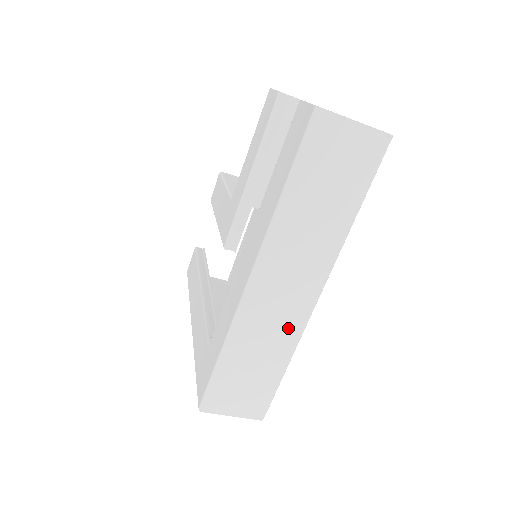
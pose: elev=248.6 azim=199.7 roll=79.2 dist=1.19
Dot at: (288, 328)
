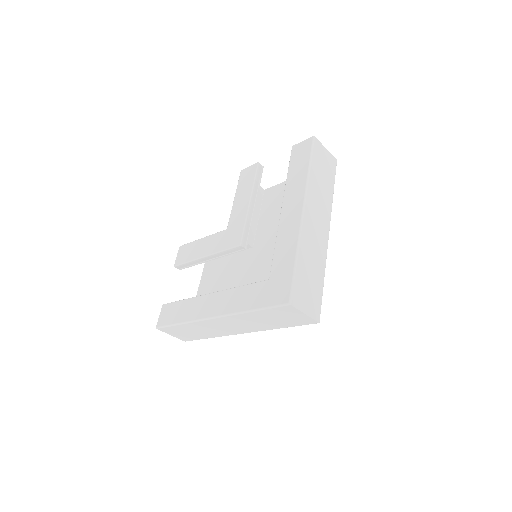
Dot at: (321, 250)
